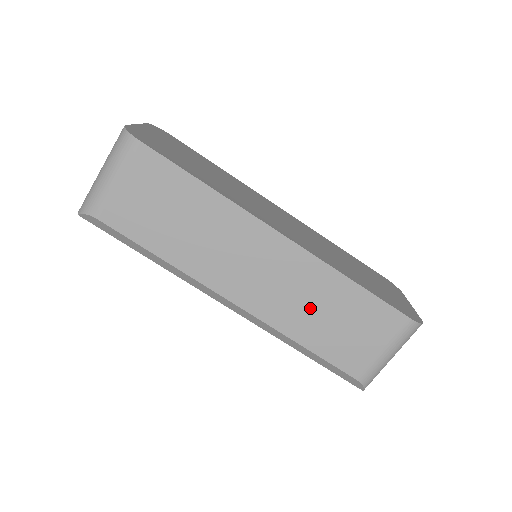
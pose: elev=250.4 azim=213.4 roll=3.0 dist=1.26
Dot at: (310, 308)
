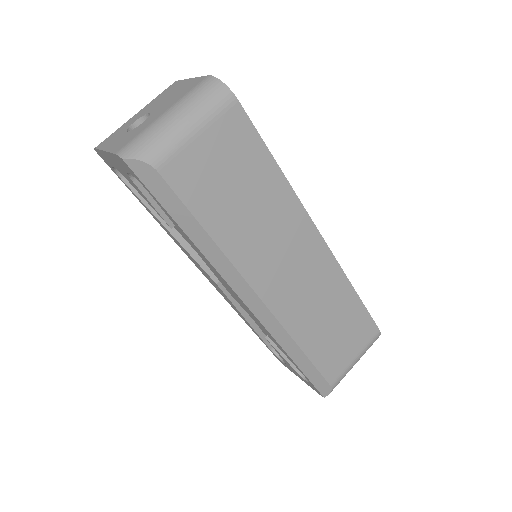
Dot at: (320, 313)
